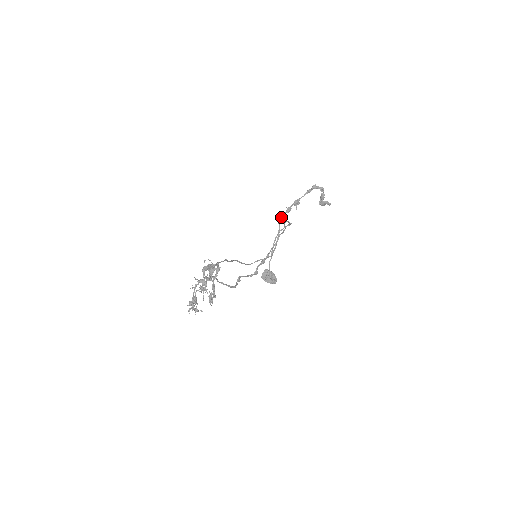
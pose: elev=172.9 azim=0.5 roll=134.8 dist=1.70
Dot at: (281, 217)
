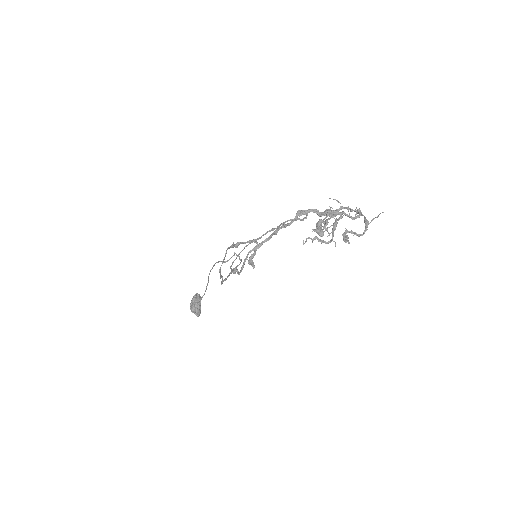
Dot at: (229, 247)
